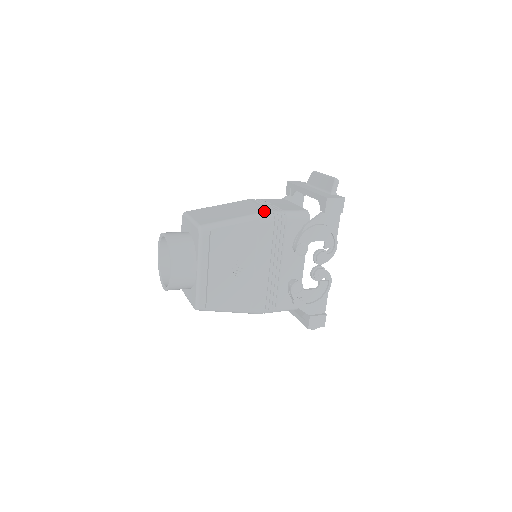
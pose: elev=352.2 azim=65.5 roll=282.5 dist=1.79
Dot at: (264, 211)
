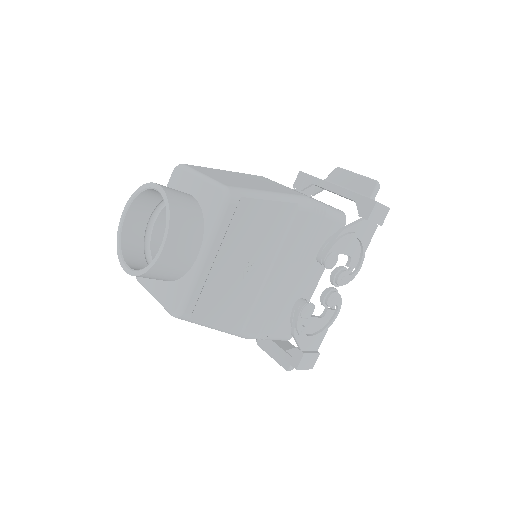
Dot at: (302, 195)
